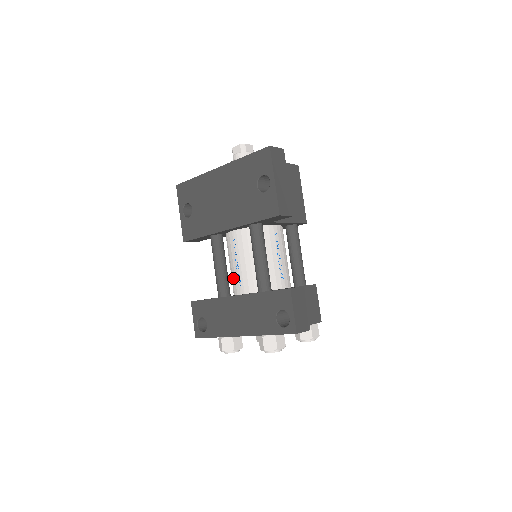
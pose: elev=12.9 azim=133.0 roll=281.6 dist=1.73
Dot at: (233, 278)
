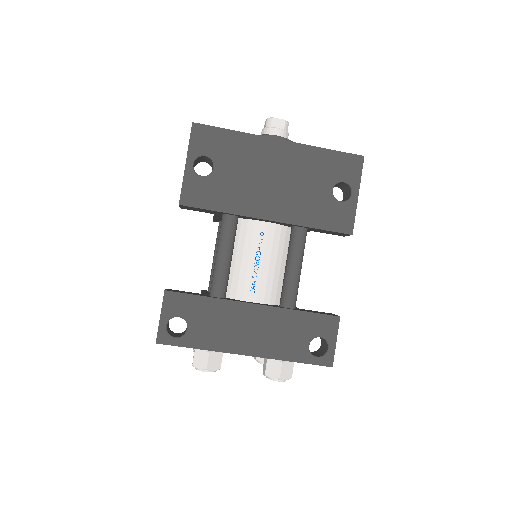
Dot at: (241, 278)
